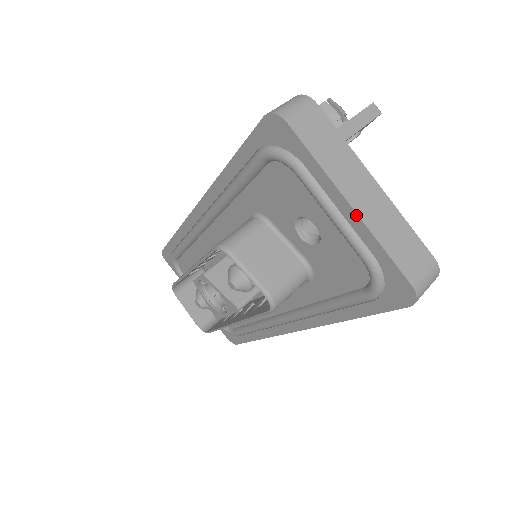
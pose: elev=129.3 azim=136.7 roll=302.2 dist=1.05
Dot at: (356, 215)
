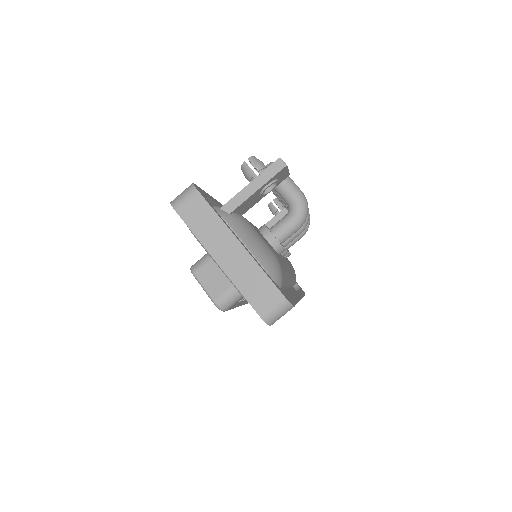
Dot at: (221, 268)
